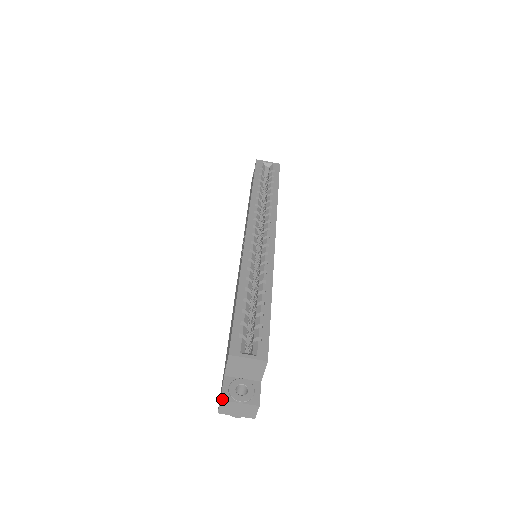
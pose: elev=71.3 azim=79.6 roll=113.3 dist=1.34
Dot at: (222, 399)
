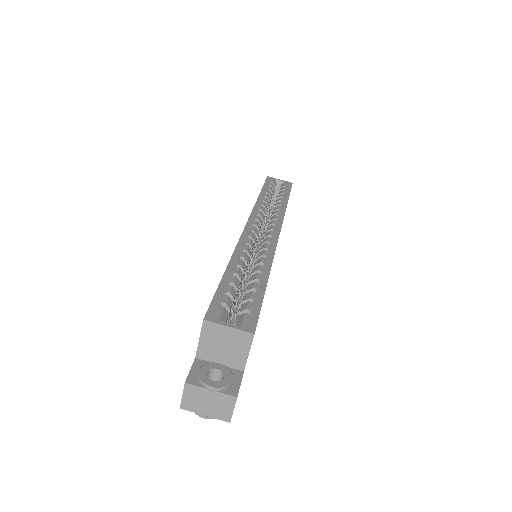
Dot at: (187, 381)
